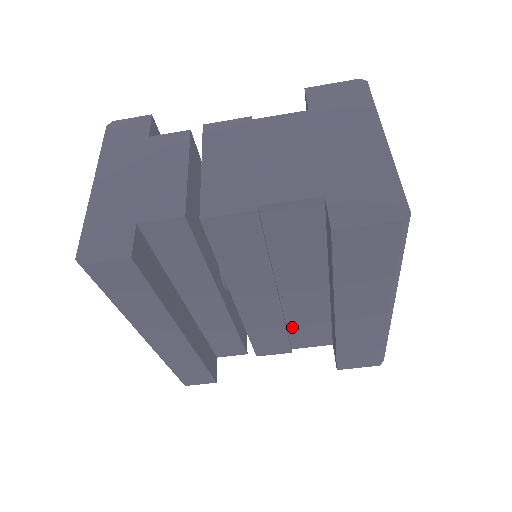
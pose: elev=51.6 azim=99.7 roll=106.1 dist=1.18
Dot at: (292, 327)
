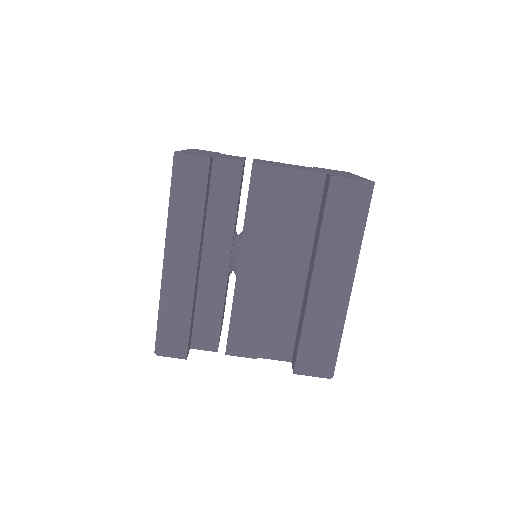
Dot at: (267, 319)
